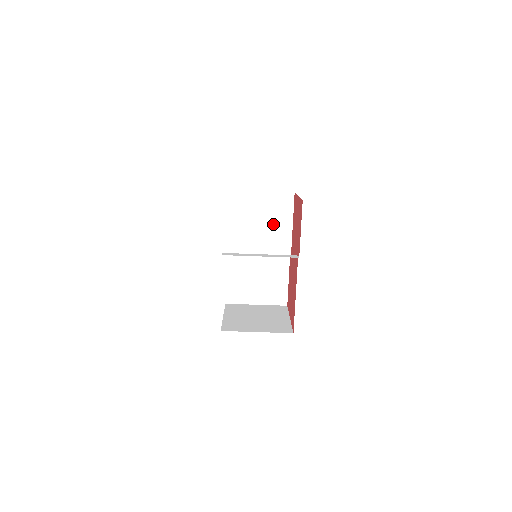
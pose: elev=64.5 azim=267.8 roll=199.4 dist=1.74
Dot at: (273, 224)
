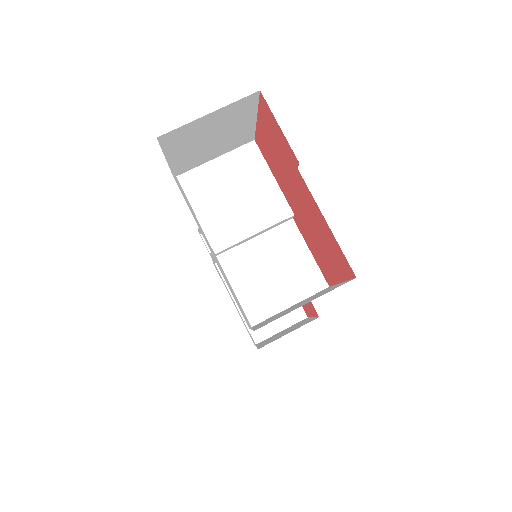
Dot at: (251, 189)
